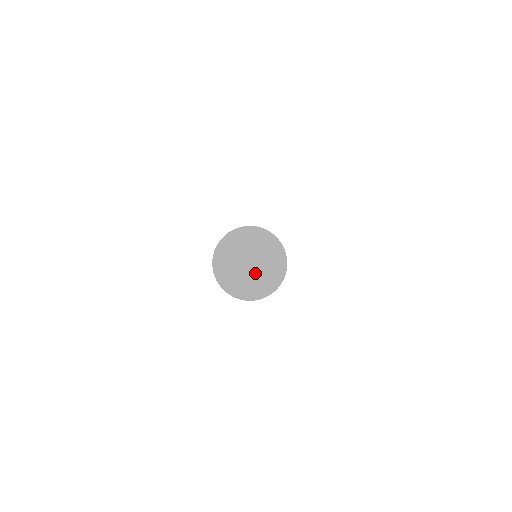
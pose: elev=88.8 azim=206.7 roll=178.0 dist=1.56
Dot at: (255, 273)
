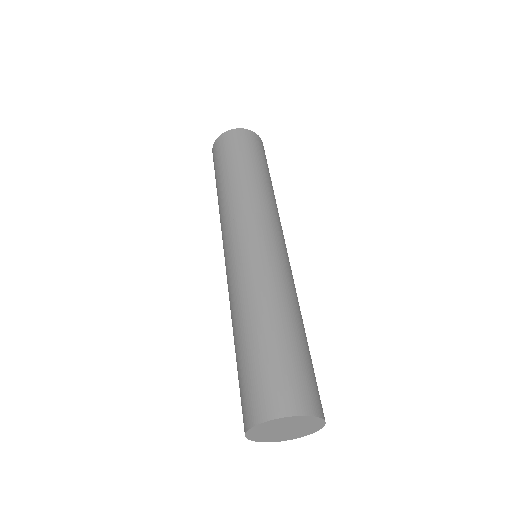
Dot at: (288, 433)
